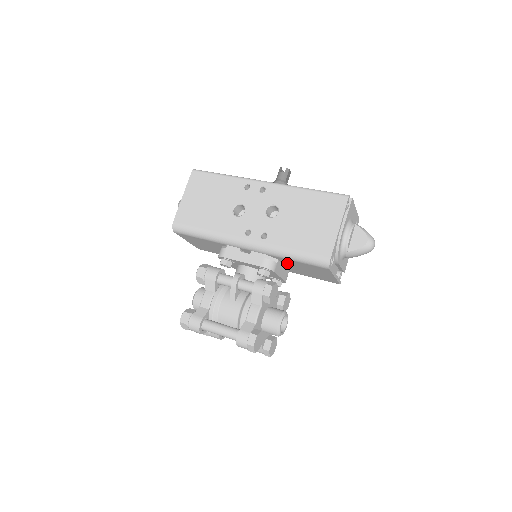
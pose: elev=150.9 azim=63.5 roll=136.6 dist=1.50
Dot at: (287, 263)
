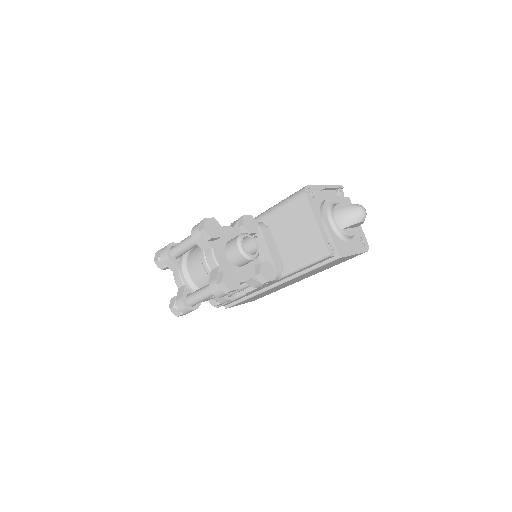
Dot at: (277, 231)
